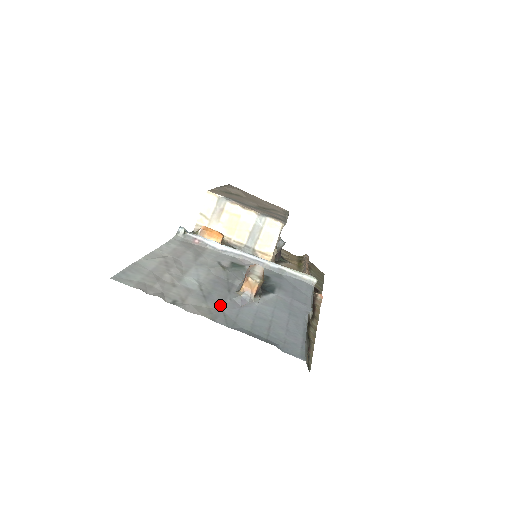
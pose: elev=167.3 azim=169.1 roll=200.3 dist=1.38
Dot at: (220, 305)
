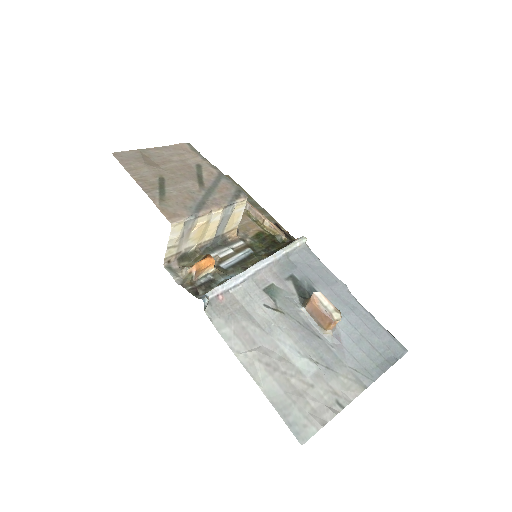
Dot at: (341, 363)
